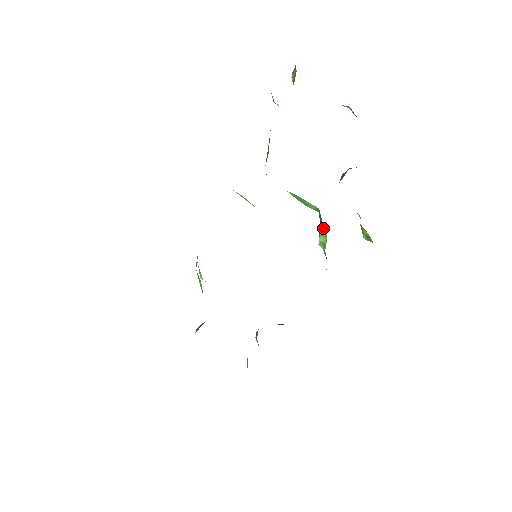
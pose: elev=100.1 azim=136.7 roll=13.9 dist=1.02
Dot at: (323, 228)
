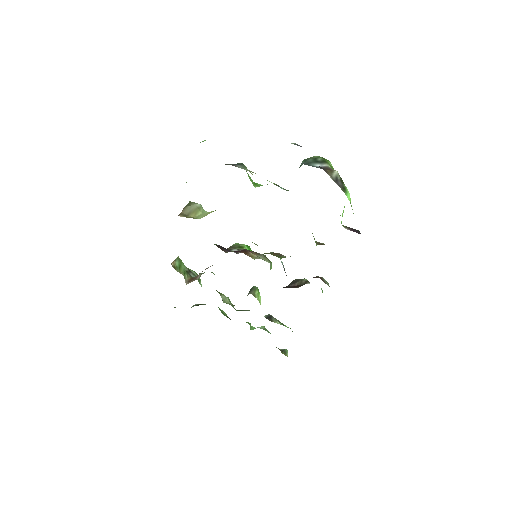
Dot at: occluded
